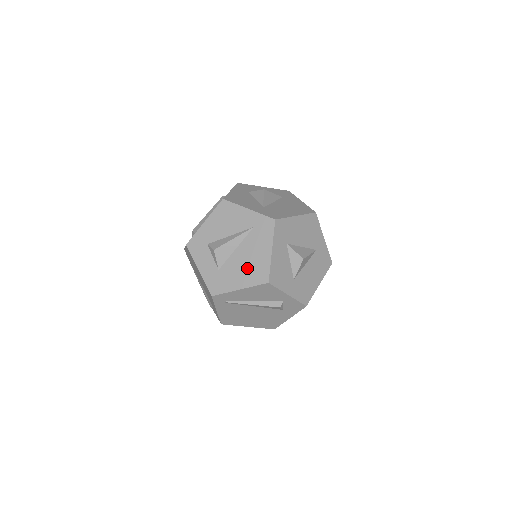
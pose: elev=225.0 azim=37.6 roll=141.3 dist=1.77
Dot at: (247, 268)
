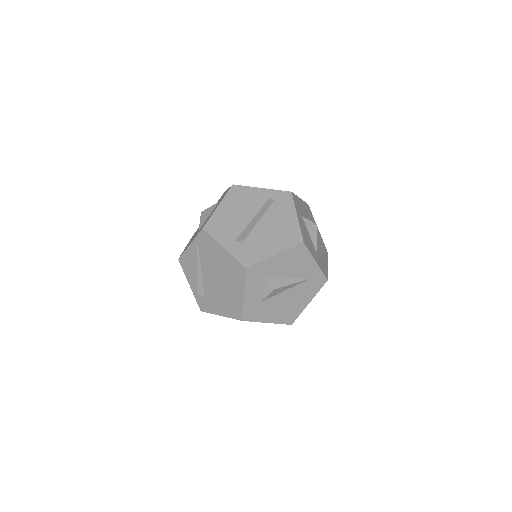
Dot at: (284, 309)
